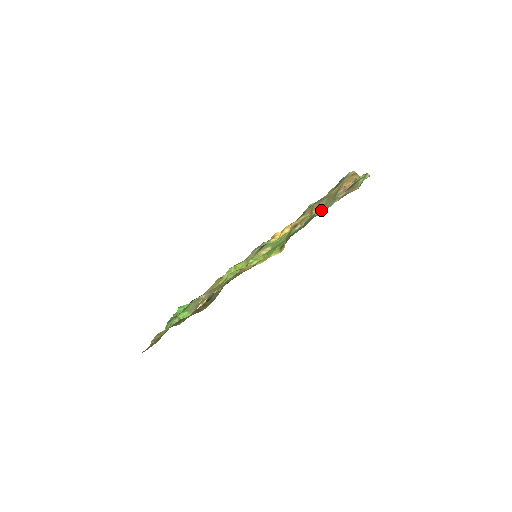
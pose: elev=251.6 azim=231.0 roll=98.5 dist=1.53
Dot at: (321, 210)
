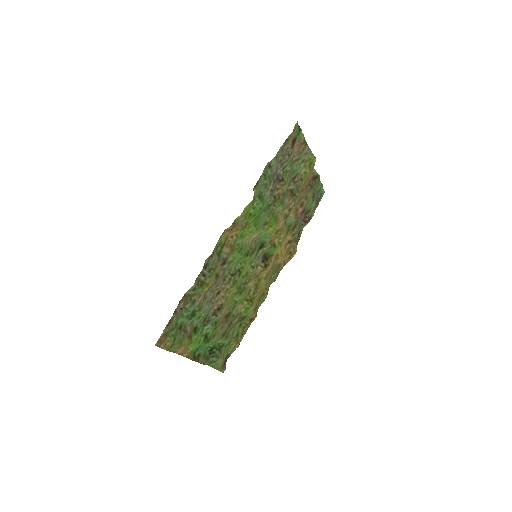
Dot at: (276, 164)
